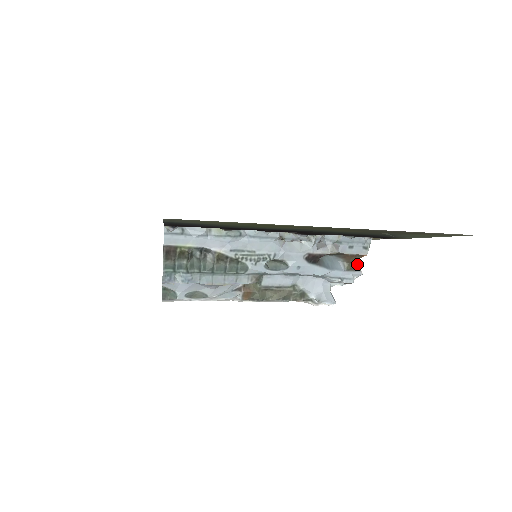
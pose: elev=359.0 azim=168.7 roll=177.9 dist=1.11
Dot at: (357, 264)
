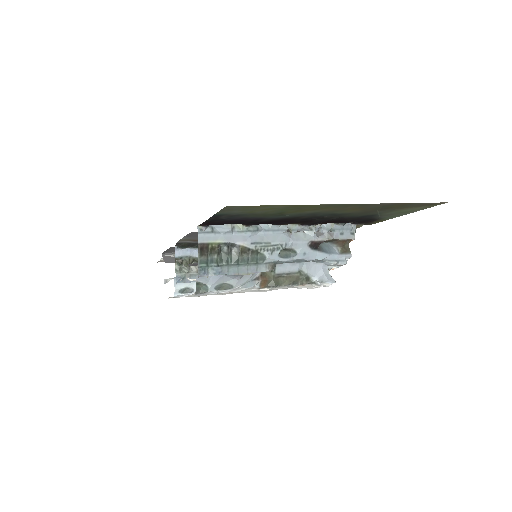
Dot at: (348, 248)
